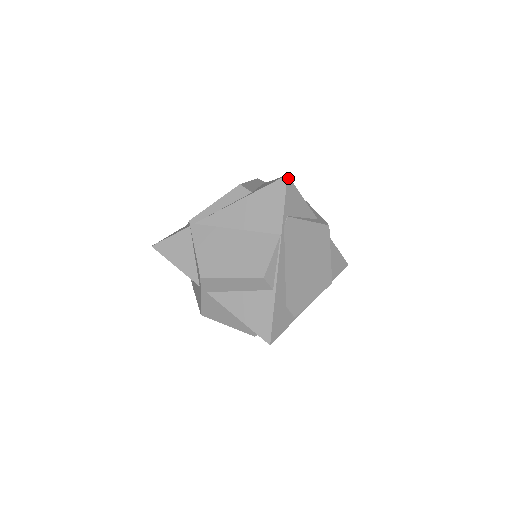
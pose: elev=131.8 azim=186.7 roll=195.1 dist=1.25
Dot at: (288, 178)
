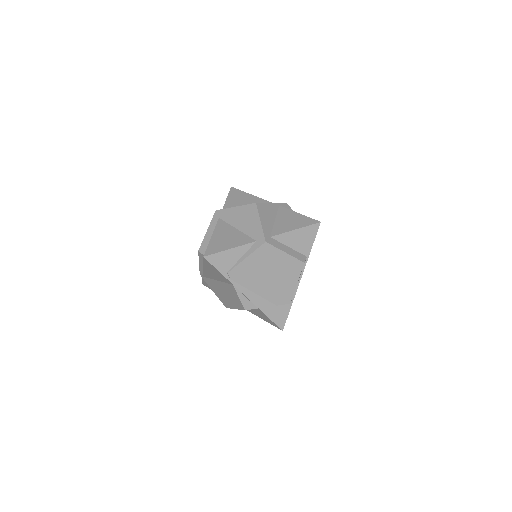
Dot at: (206, 257)
